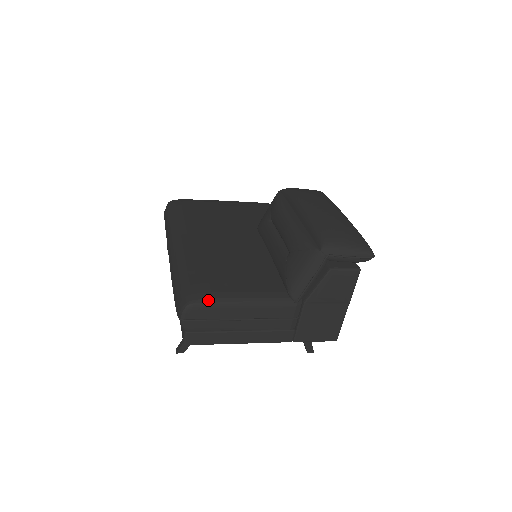
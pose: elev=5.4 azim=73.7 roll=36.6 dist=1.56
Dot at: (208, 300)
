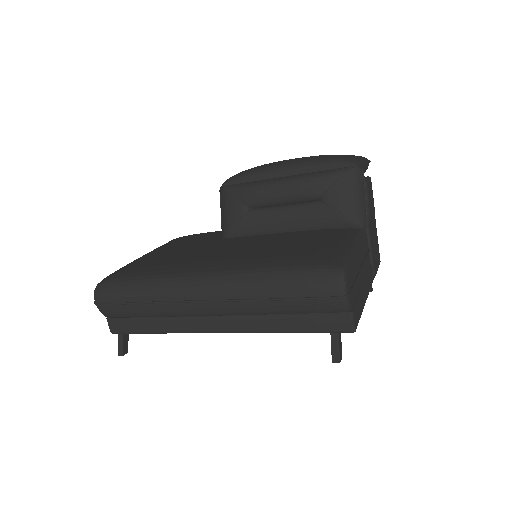
Dot at: (345, 258)
